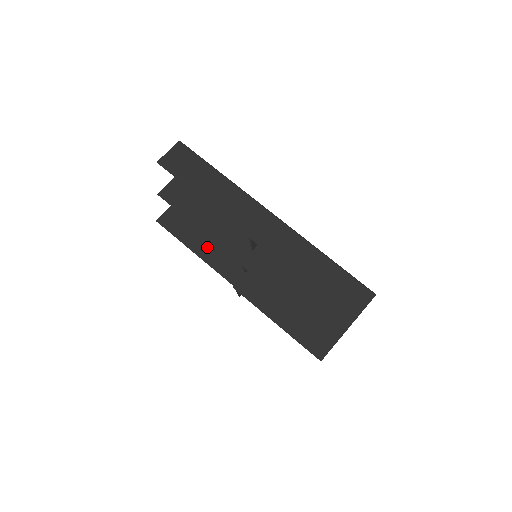
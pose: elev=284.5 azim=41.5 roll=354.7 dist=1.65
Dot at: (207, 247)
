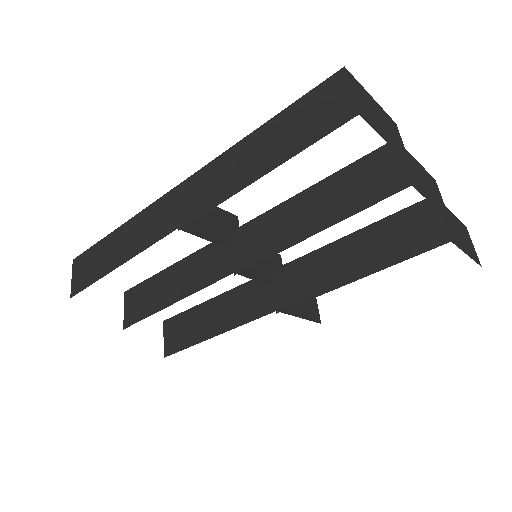
Dot at: (220, 316)
